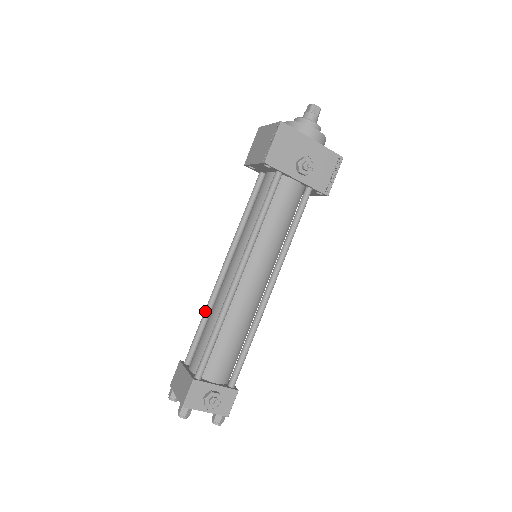
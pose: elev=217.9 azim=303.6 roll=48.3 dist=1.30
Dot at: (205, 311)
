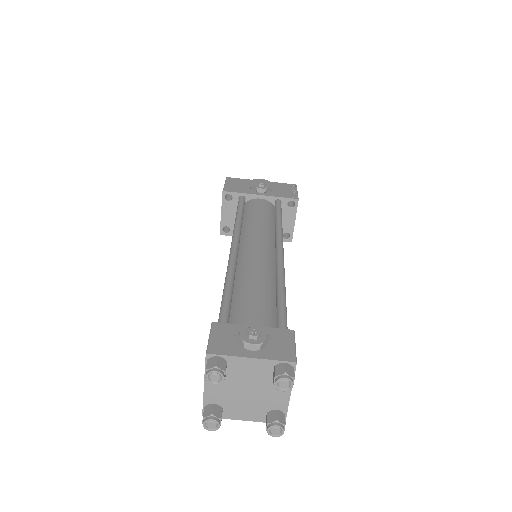
Dot at: occluded
